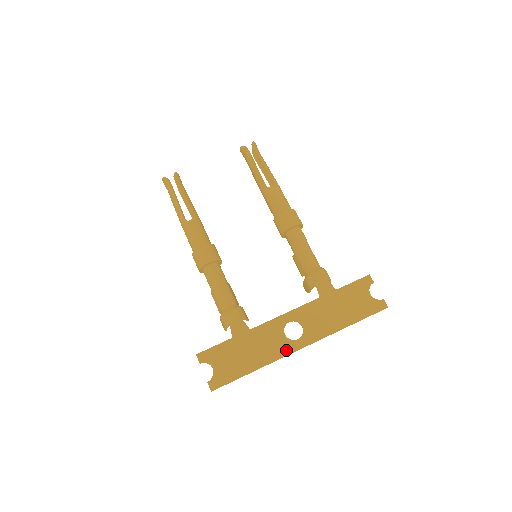
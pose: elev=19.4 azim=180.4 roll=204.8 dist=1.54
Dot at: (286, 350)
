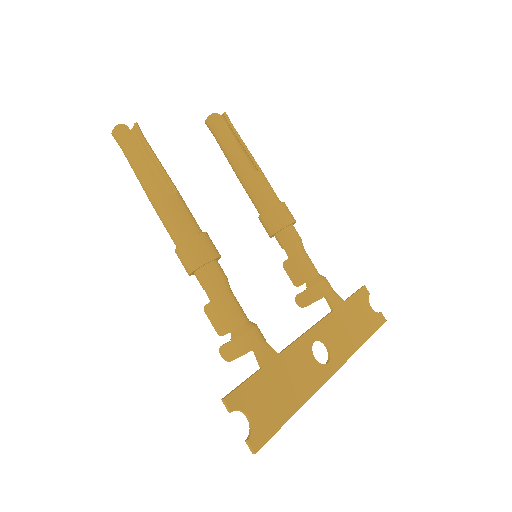
Dot at: (321, 378)
